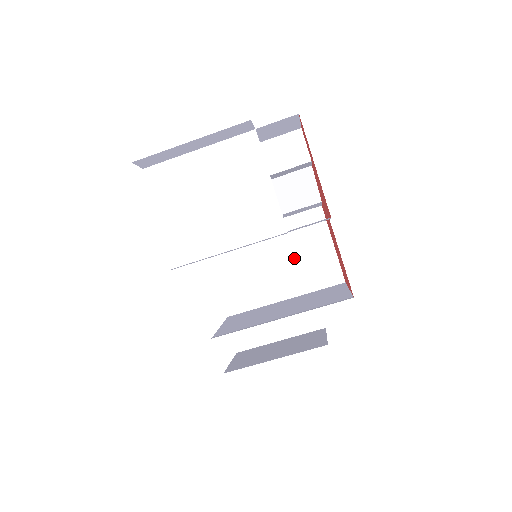
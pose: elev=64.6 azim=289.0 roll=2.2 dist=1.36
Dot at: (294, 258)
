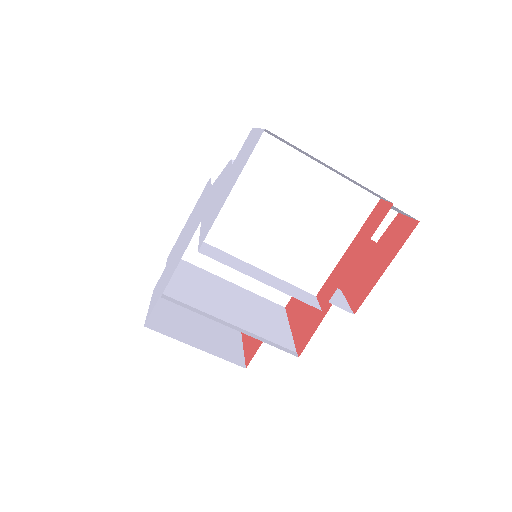
Dot at: occluded
